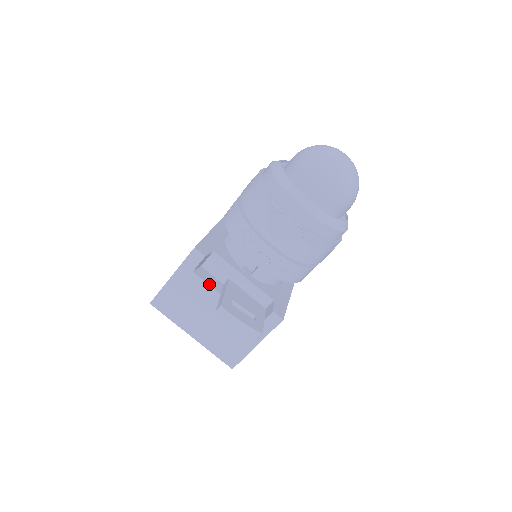
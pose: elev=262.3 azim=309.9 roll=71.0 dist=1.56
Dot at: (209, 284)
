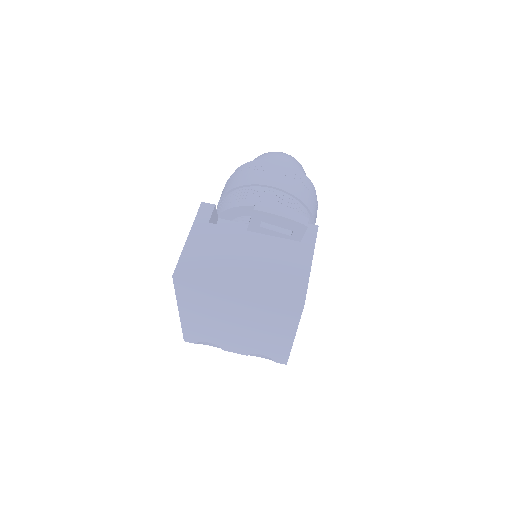
Dot at: (230, 228)
